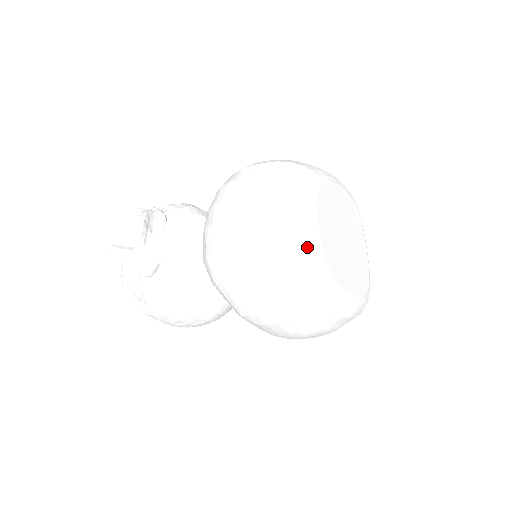
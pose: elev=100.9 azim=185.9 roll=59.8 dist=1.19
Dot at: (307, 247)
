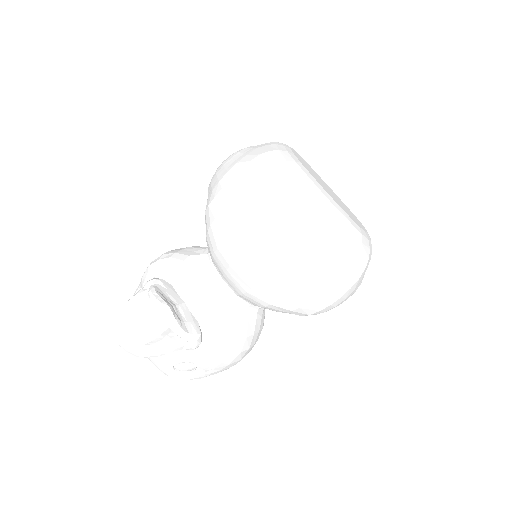
Dot at: (340, 220)
